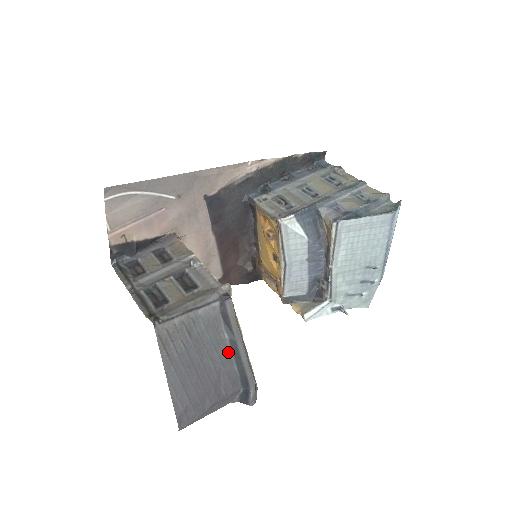
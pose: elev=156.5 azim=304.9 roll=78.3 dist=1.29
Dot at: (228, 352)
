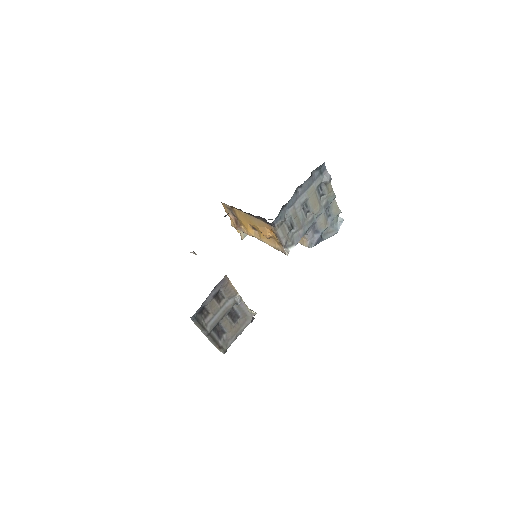
Dot at: occluded
